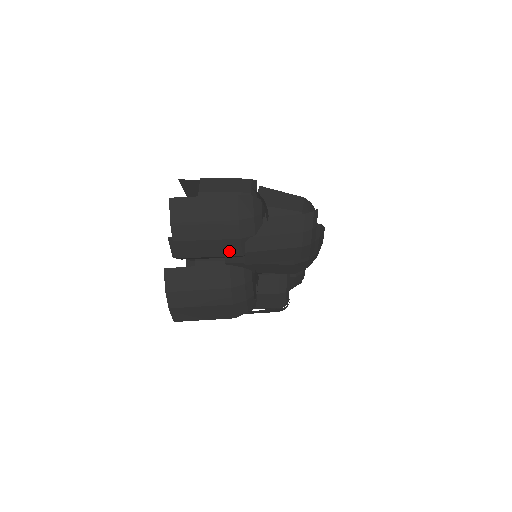
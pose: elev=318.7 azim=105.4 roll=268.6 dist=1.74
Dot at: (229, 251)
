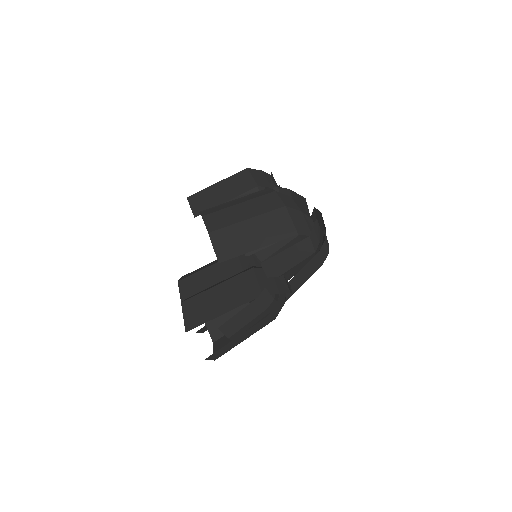
Dot at: occluded
